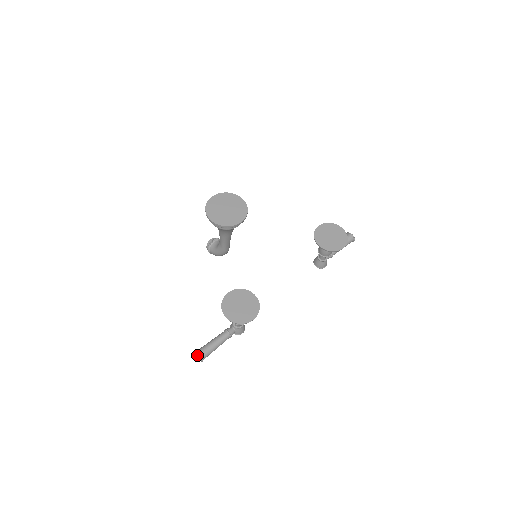
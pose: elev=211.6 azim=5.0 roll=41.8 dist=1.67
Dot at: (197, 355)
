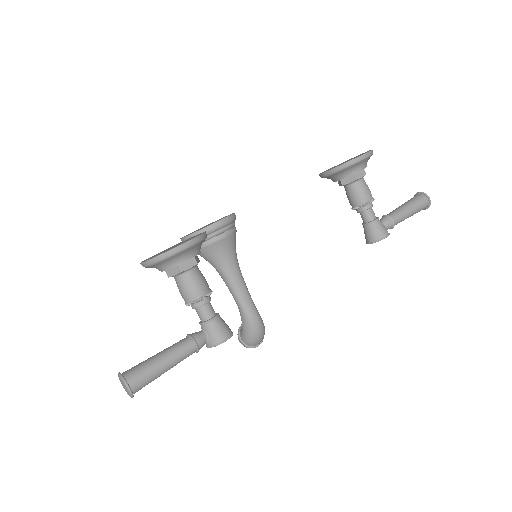
Dot at: occluded
